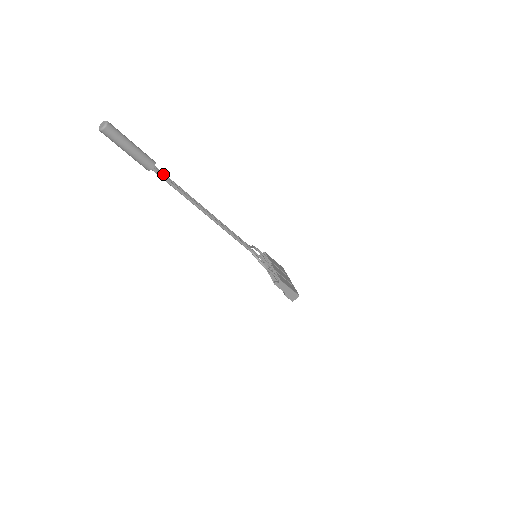
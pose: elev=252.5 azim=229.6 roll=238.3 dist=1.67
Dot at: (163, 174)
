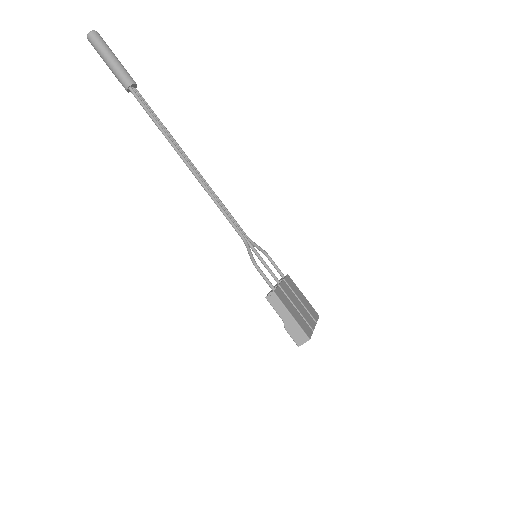
Dot at: (143, 100)
